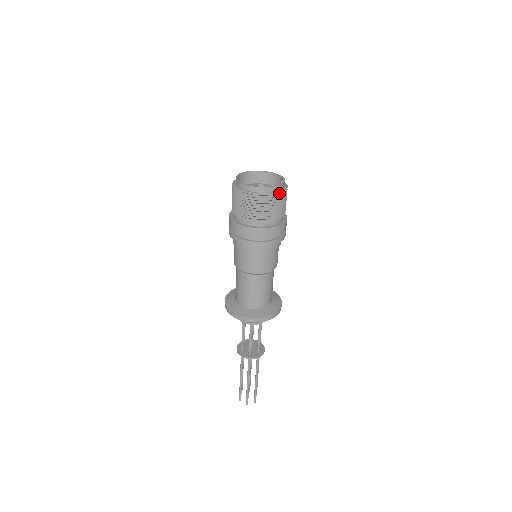
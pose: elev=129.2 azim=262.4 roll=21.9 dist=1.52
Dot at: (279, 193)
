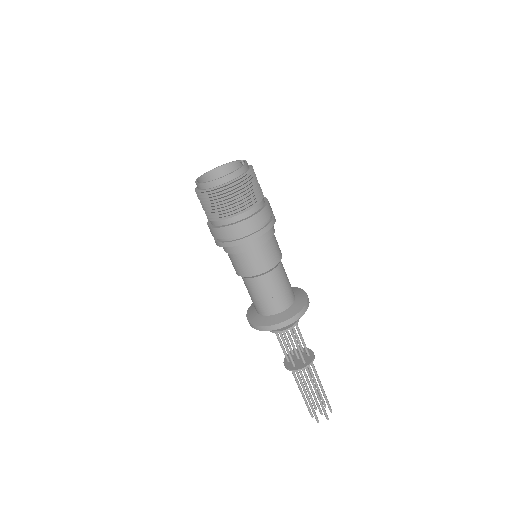
Dot at: occluded
